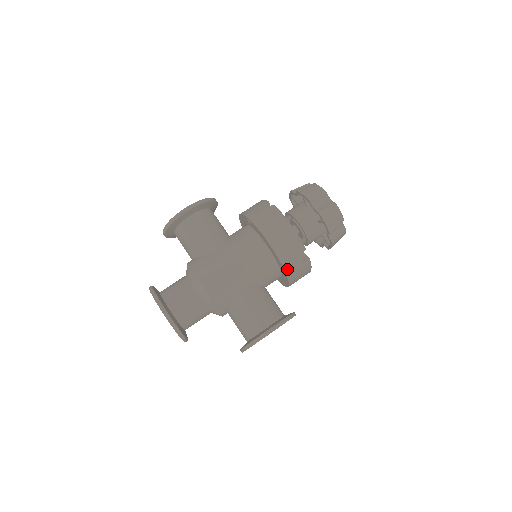
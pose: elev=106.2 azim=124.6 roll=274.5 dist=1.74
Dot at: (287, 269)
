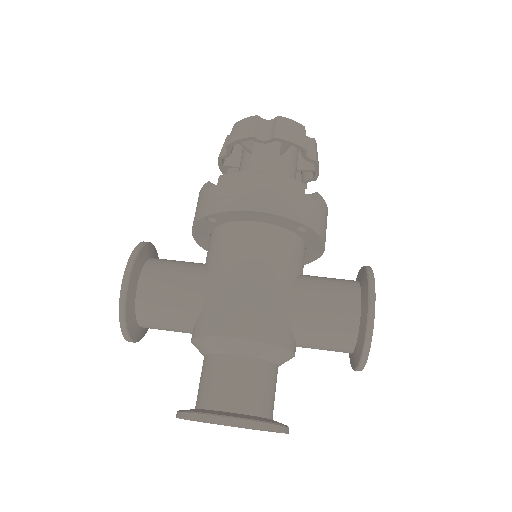
Dot at: (309, 224)
